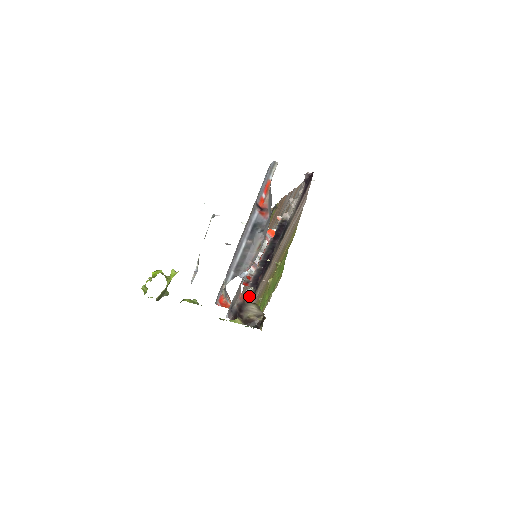
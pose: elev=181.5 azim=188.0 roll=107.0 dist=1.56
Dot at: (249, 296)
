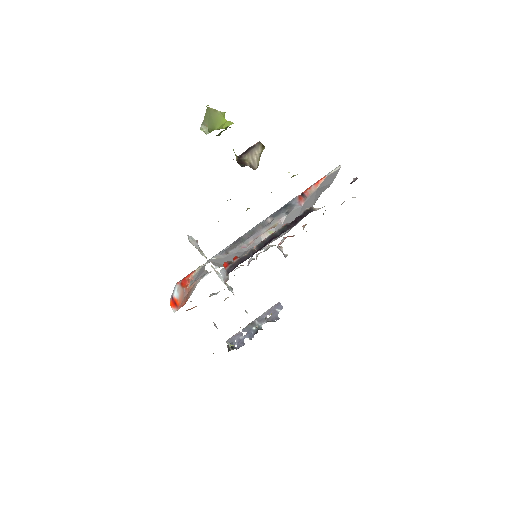
Dot at: (210, 296)
